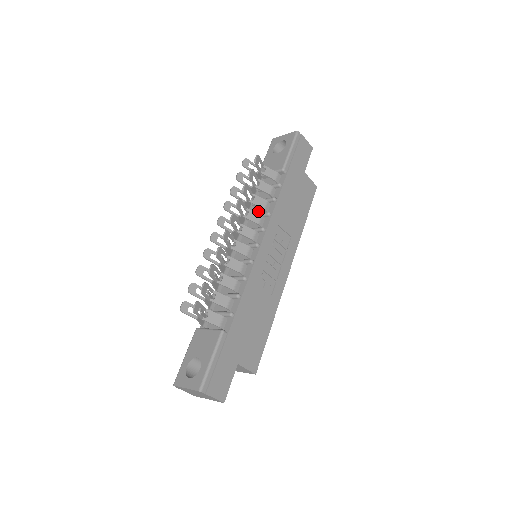
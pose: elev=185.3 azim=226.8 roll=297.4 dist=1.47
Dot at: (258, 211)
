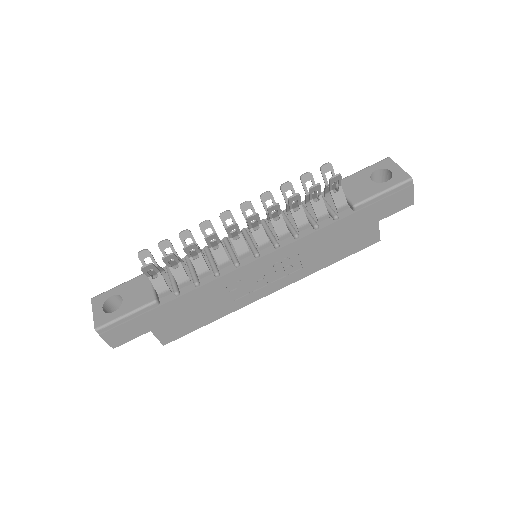
Dot at: occluded
